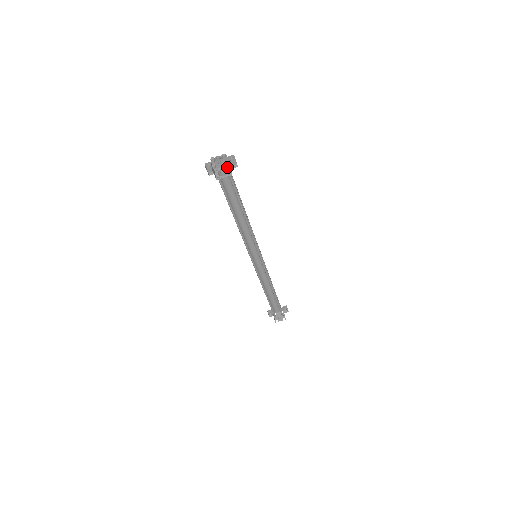
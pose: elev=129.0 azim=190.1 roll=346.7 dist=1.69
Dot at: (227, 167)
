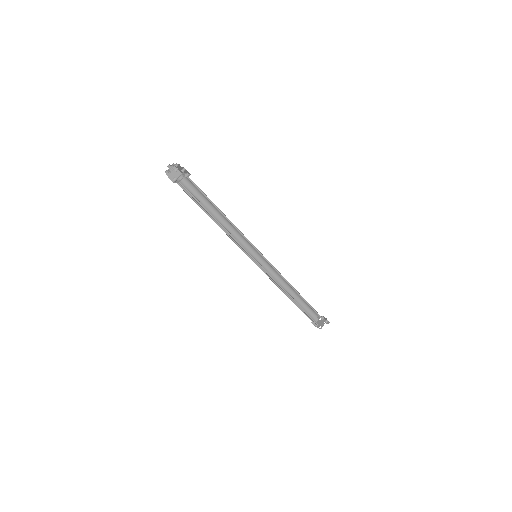
Dot at: (187, 174)
